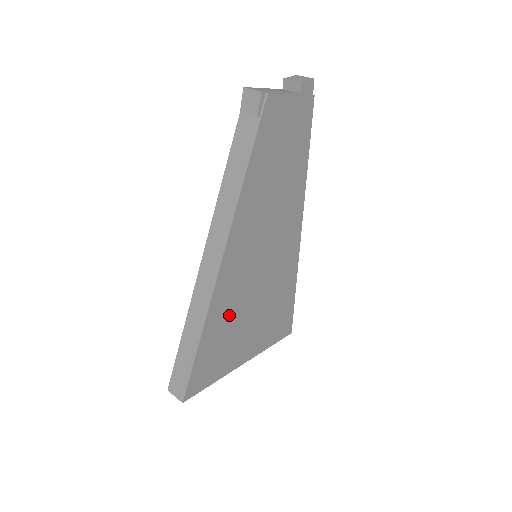
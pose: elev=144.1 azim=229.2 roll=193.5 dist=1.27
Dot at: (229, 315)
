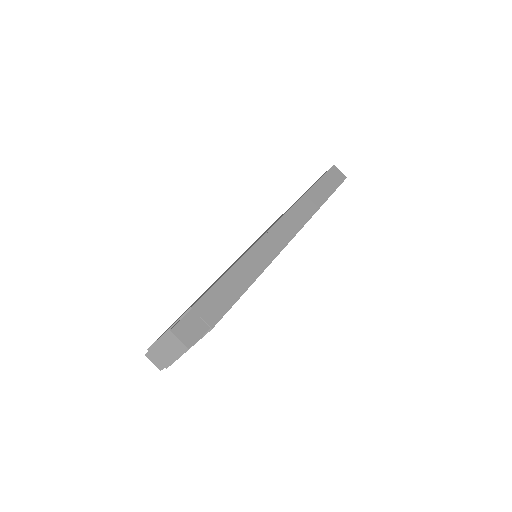
Dot at: occluded
